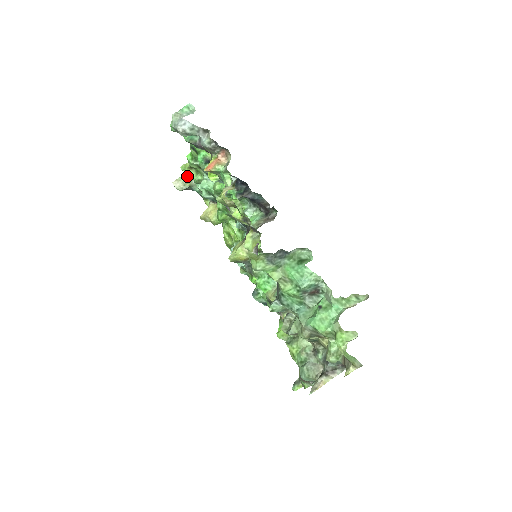
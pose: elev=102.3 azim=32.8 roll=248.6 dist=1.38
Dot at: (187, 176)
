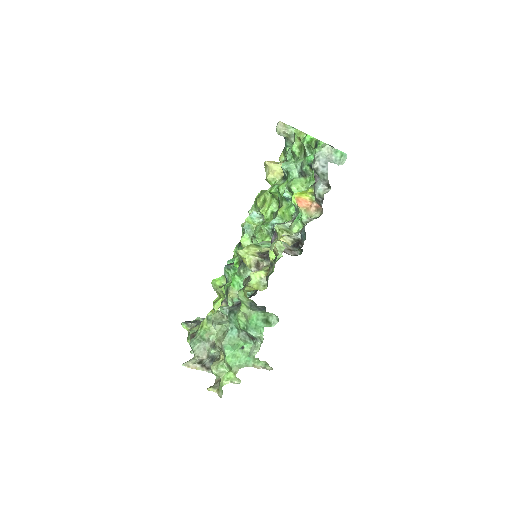
Dot at: occluded
